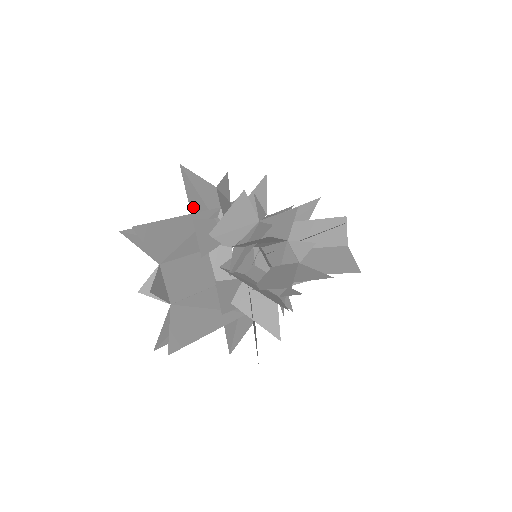
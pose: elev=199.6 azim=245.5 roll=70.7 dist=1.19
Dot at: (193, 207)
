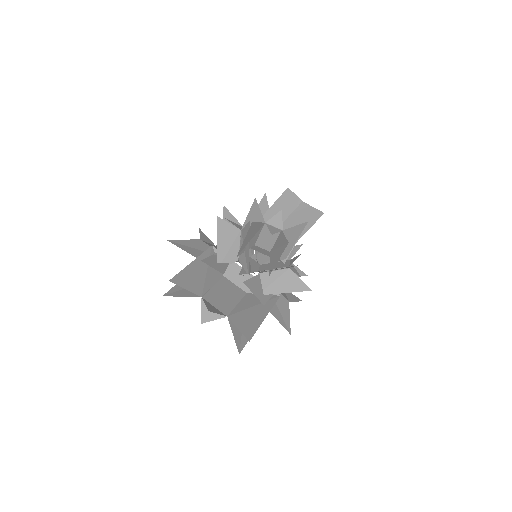
Dot at: (195, 255)
